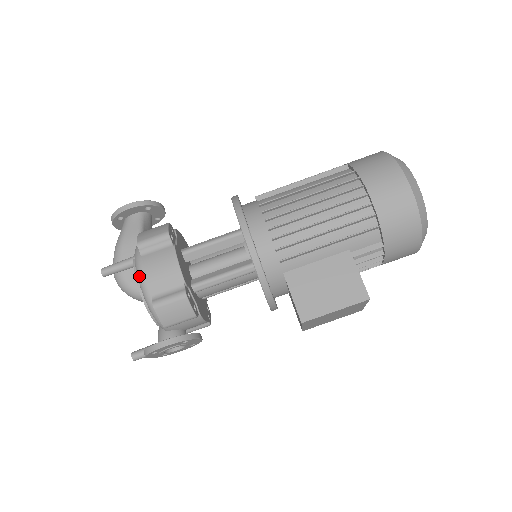
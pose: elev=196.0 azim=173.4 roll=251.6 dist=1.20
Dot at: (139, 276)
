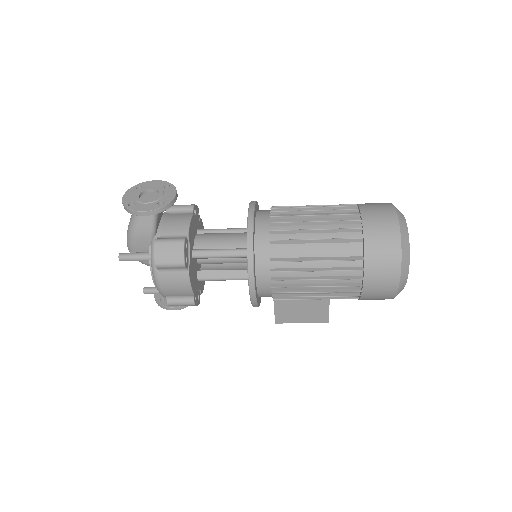
Dot at: (156, 285)
